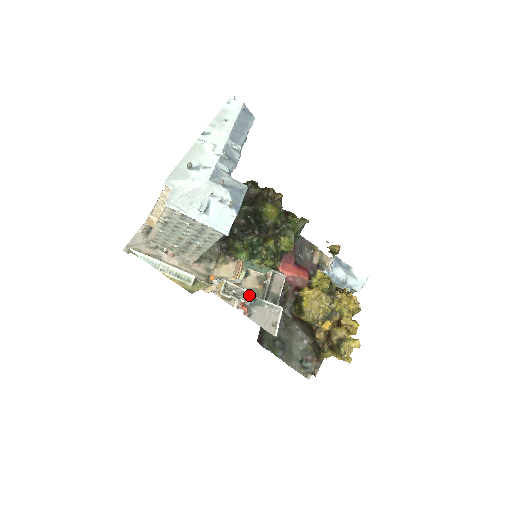
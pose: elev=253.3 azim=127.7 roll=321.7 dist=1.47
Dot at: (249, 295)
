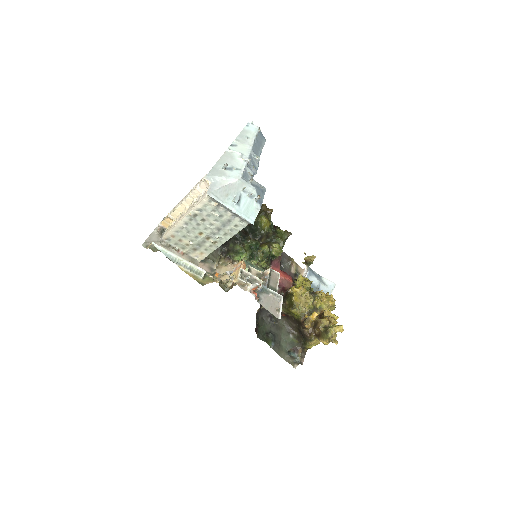
Dot at: (259, 282)
